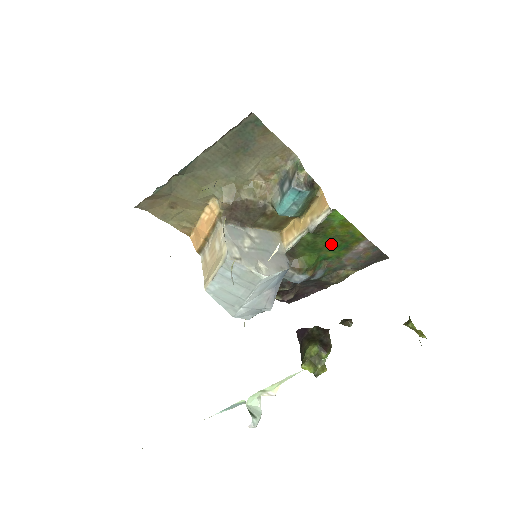
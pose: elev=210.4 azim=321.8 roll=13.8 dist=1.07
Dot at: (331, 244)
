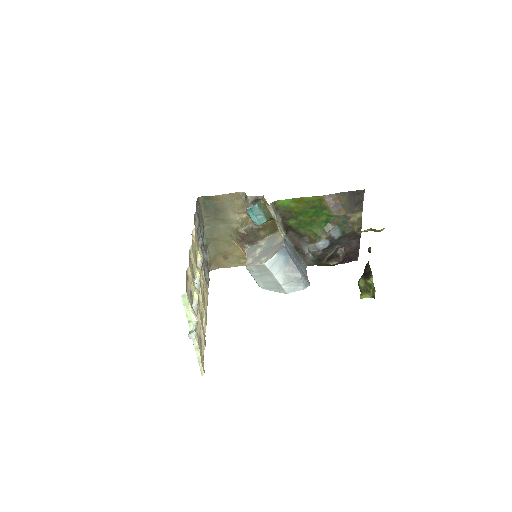
Dot at: (311, 214)
